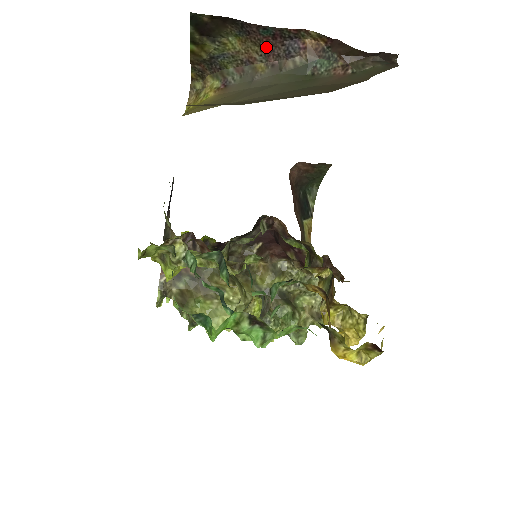
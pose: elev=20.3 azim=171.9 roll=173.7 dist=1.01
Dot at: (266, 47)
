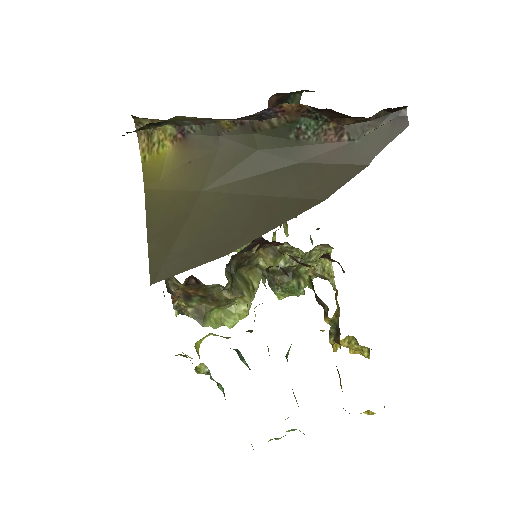
Dot at: (231, 119)
